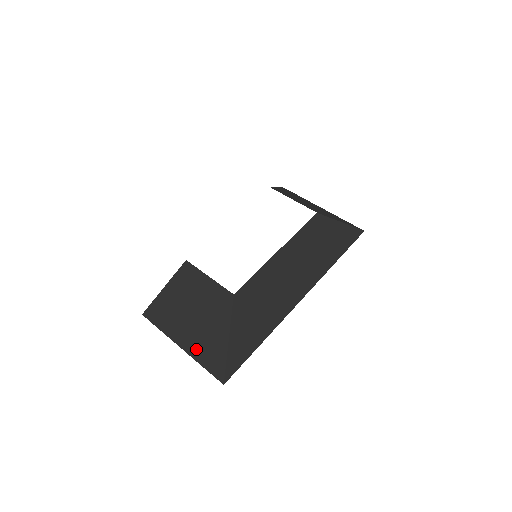
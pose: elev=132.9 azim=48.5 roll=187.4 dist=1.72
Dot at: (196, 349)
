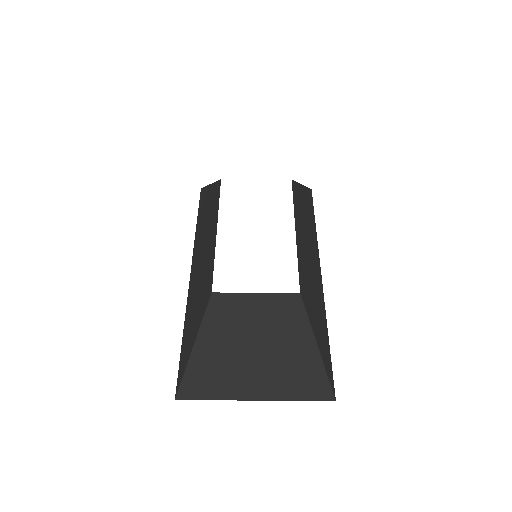
Dot at: (279, 387)
